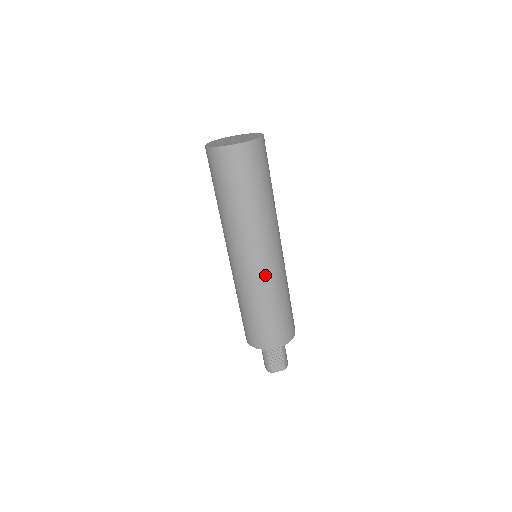
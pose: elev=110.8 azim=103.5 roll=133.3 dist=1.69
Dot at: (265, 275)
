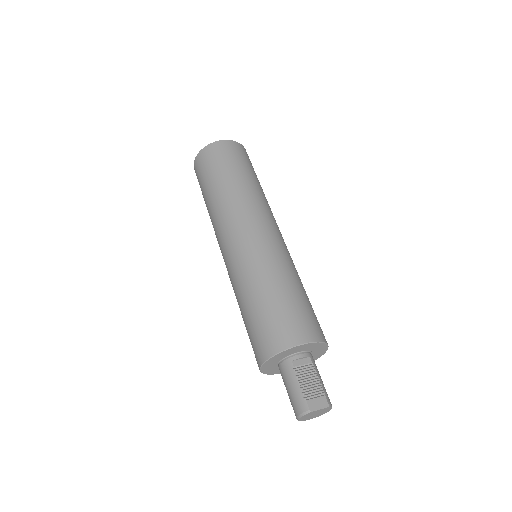
Dot at: (270, 246)
